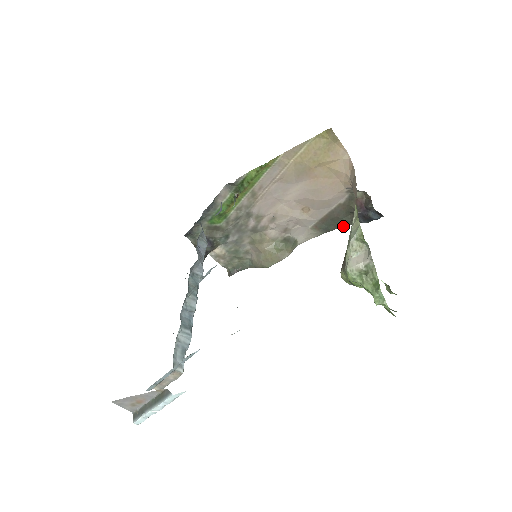
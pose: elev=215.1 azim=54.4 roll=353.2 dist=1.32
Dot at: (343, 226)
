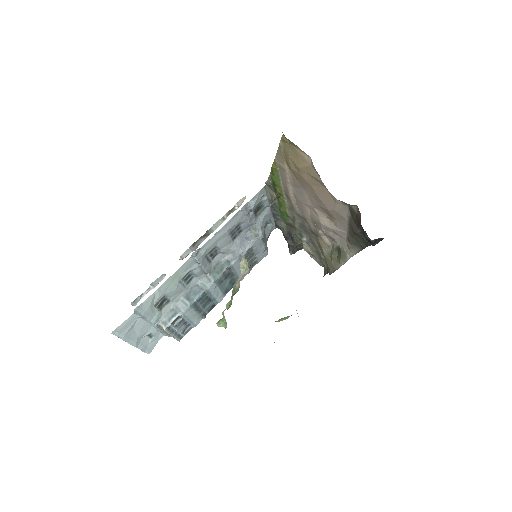
Dot at: (369, 245)
